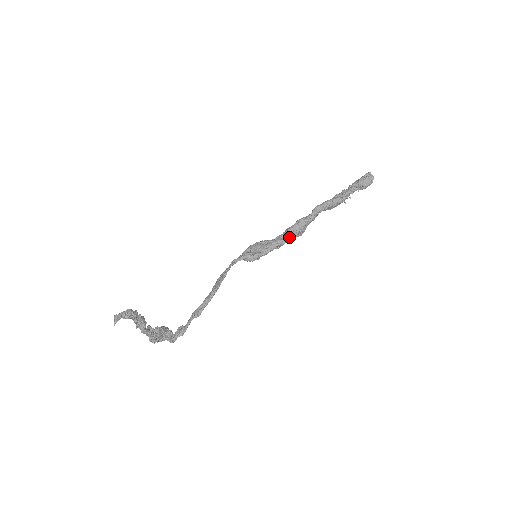
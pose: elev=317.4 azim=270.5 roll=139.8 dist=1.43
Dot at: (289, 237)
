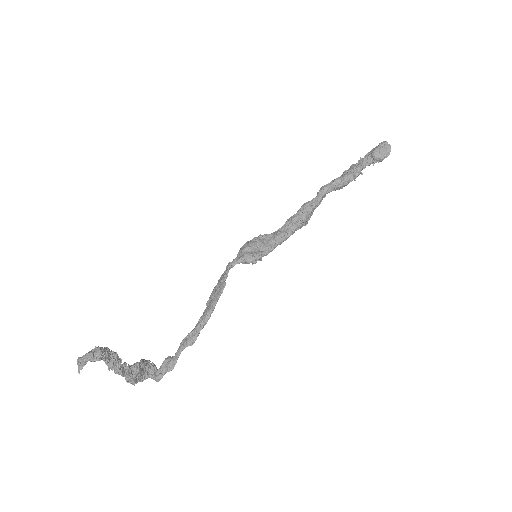
Dot at: (294, 228)
